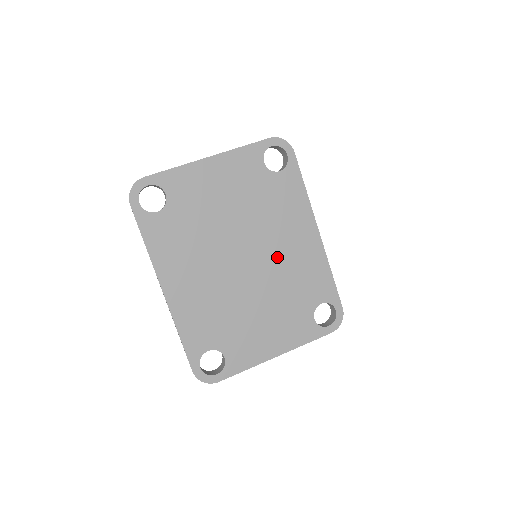
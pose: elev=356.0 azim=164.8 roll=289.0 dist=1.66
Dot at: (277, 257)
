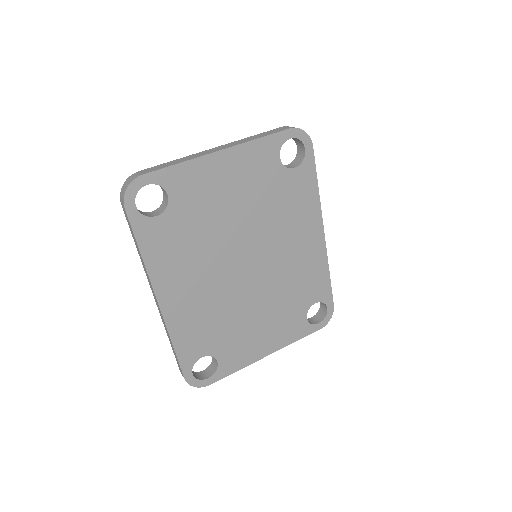
Dot at: (280, 260)
